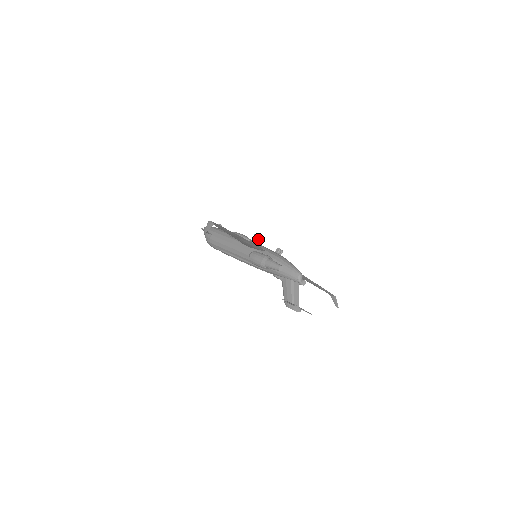
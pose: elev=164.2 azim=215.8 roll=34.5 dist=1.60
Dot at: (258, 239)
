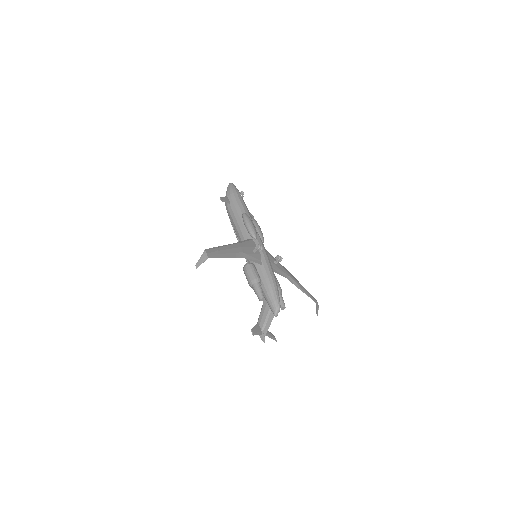
Dot at: (259, 250)
